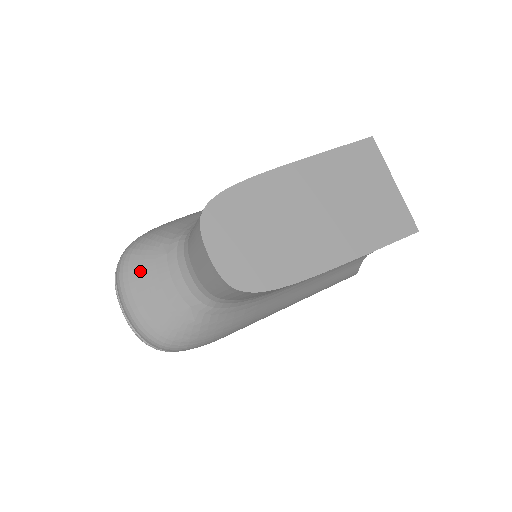
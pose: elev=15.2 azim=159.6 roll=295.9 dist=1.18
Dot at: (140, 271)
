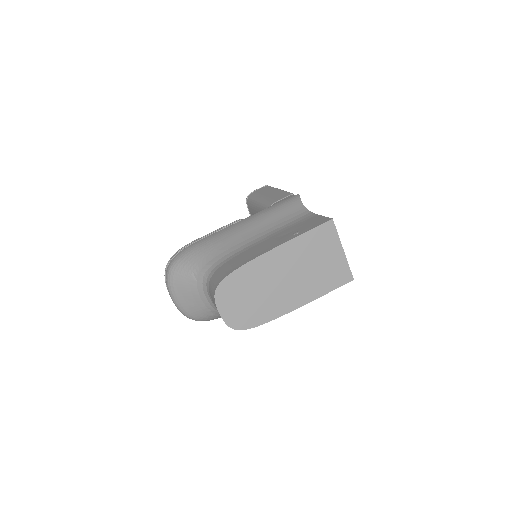
Dot at: (181, 285)
